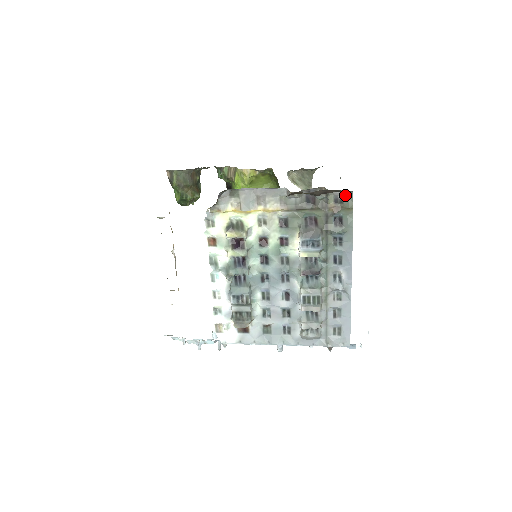
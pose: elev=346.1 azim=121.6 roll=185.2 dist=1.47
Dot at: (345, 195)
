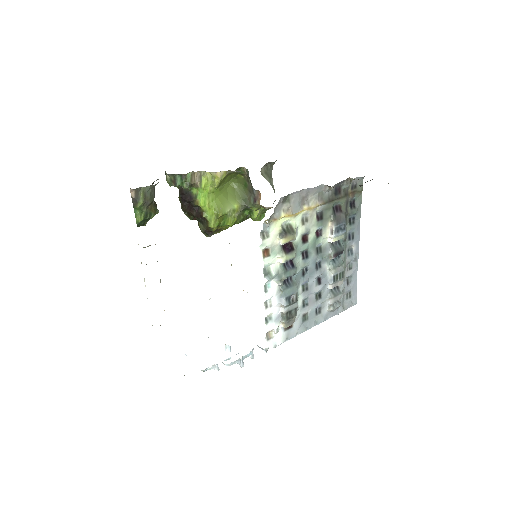
Dot at: (358, 181)
